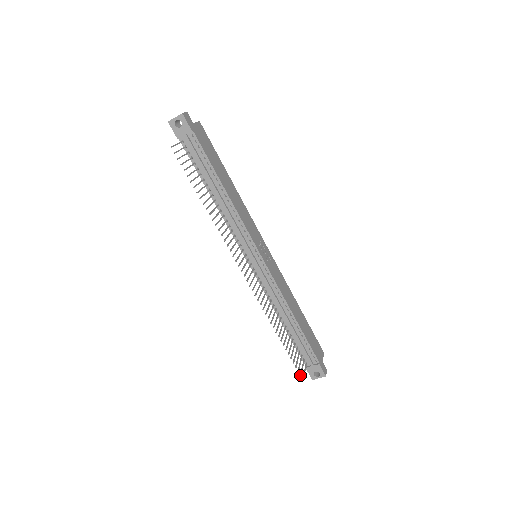
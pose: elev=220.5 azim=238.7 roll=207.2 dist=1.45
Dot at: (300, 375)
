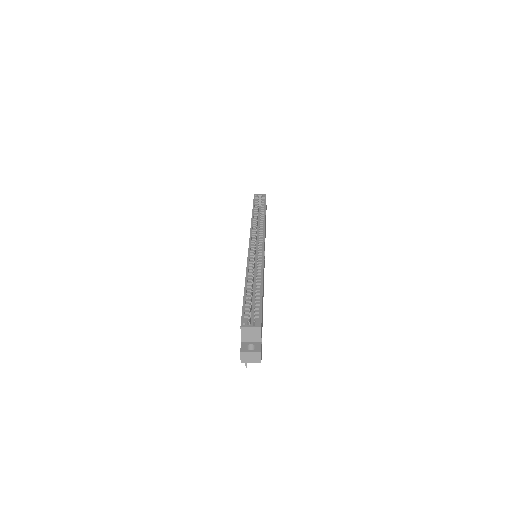
Dot at: occluded
